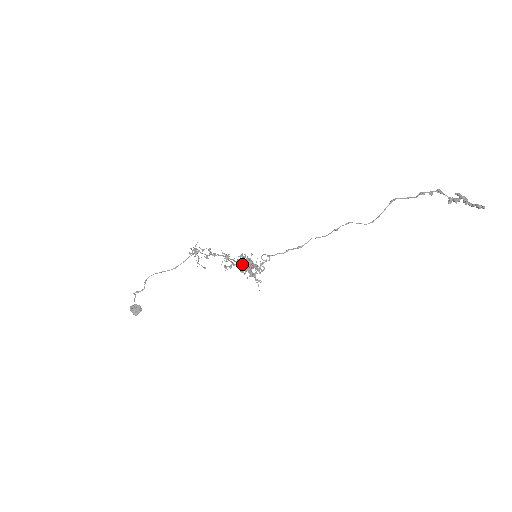
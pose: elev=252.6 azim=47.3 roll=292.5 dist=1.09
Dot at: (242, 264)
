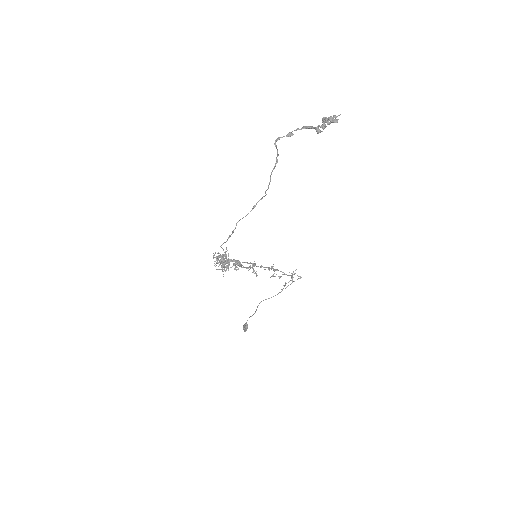
Dot at: (219, 260)
